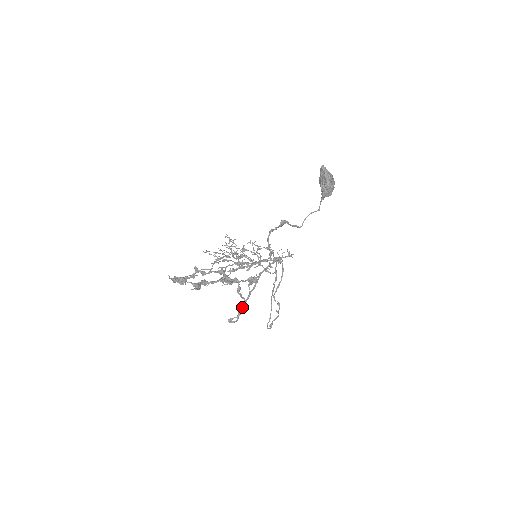
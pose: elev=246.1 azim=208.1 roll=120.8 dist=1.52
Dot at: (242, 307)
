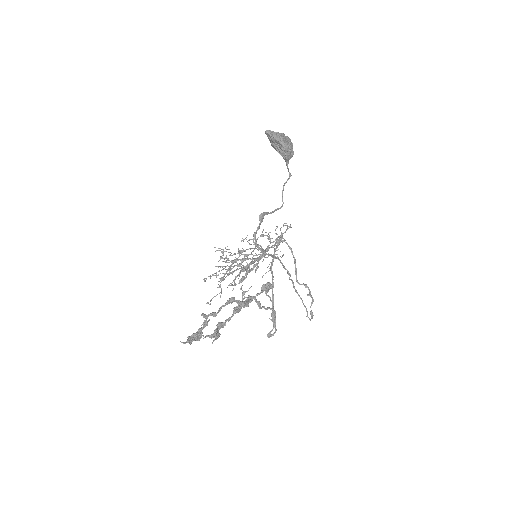
Dot at: (273, 313)
